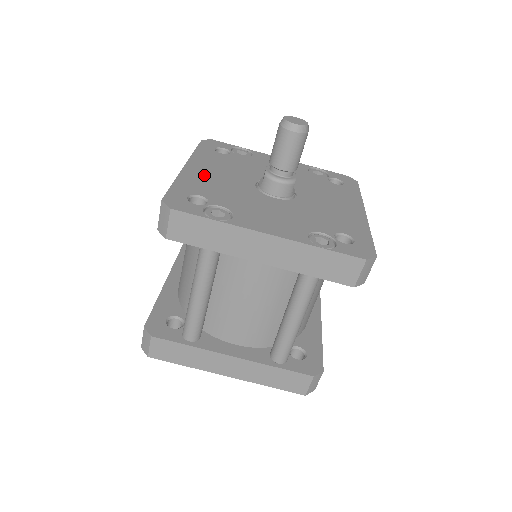
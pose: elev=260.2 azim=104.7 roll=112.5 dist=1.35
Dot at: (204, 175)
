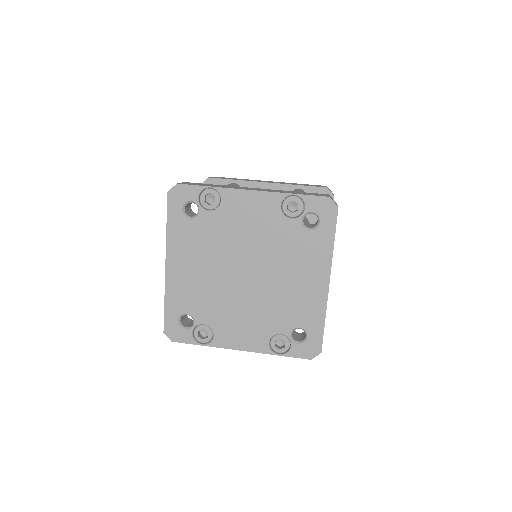
Dot at: occluded
